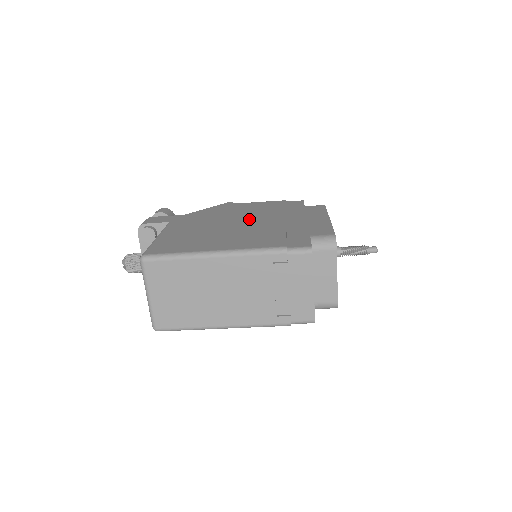
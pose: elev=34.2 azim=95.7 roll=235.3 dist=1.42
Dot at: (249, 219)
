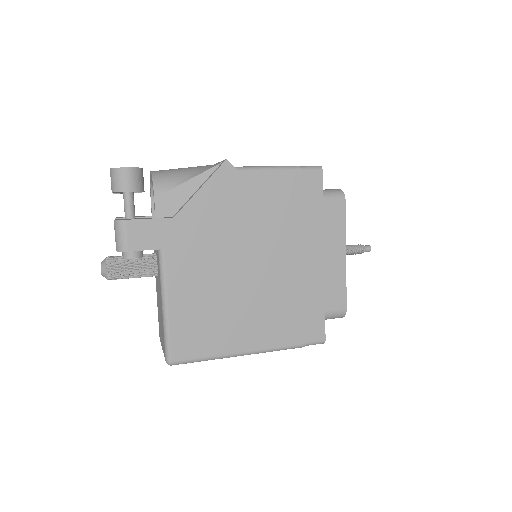
Dot at: (263, 253)
